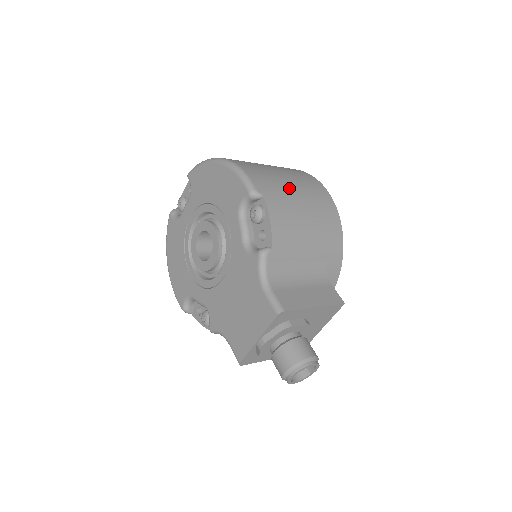
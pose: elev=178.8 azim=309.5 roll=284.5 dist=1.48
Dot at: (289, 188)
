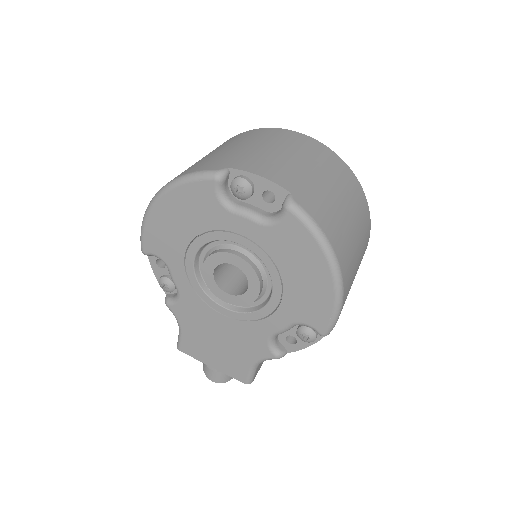
Dot at: occluded
